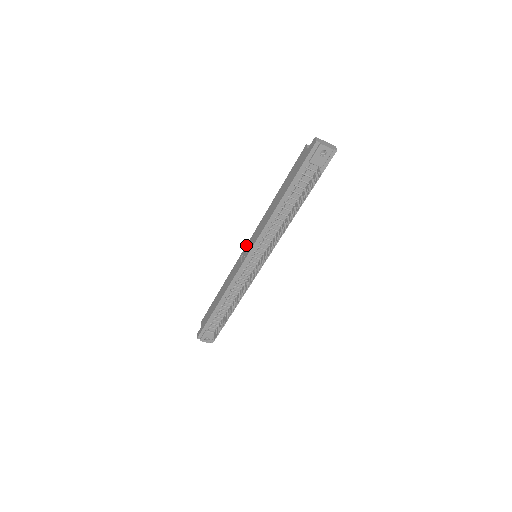
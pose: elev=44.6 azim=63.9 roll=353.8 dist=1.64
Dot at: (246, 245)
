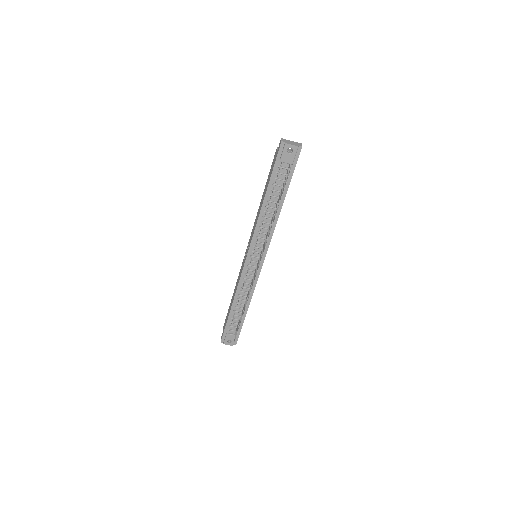
Dot at: occluded
